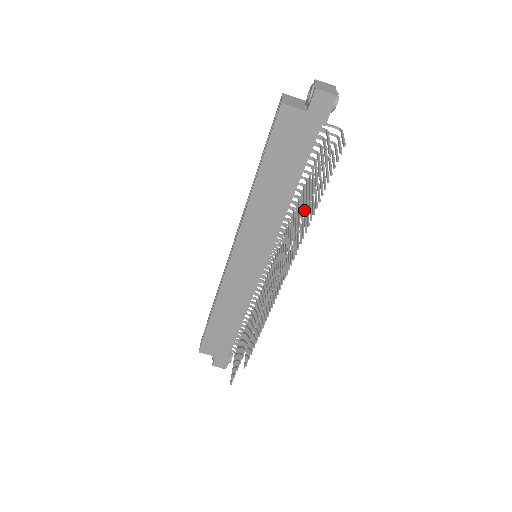
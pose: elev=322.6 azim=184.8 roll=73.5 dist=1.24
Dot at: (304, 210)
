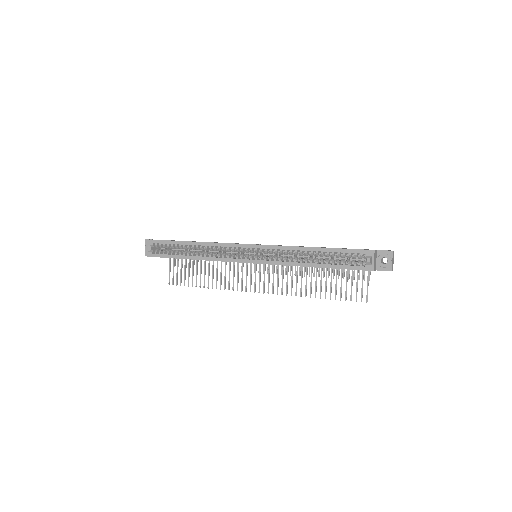
Dot at: occluded
